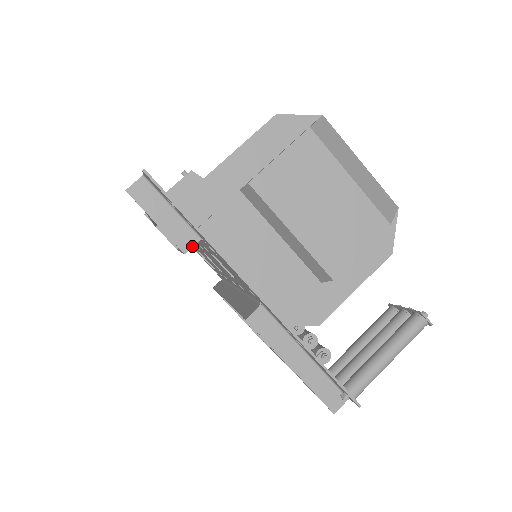
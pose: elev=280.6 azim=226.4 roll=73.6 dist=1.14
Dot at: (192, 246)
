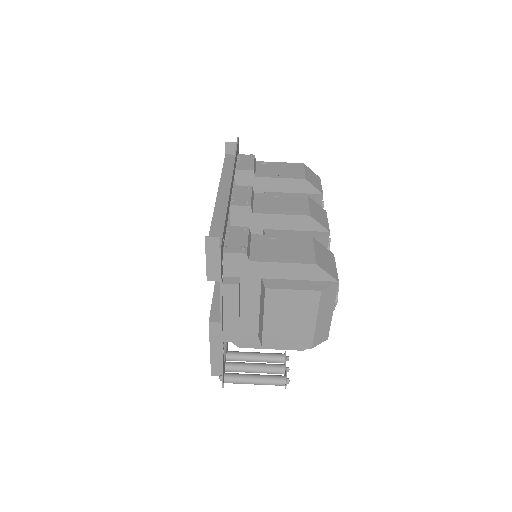
Dot at: occluded
